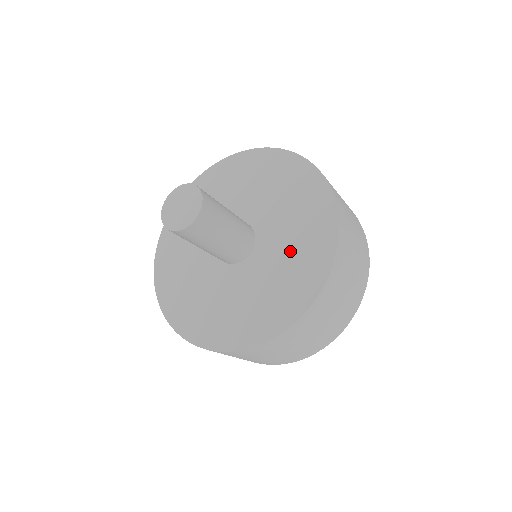
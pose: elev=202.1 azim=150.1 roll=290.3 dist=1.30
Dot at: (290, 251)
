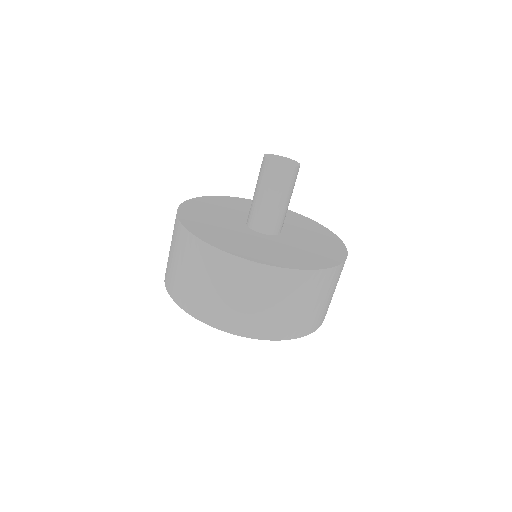
Dot at: (308, 247)
